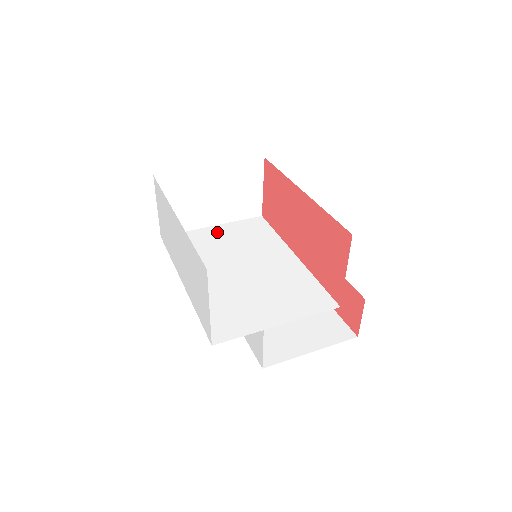
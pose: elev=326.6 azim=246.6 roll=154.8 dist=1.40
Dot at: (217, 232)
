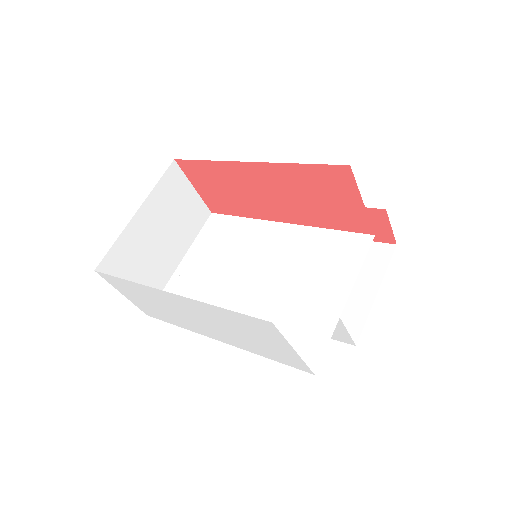
Dot at: (191, 264)
